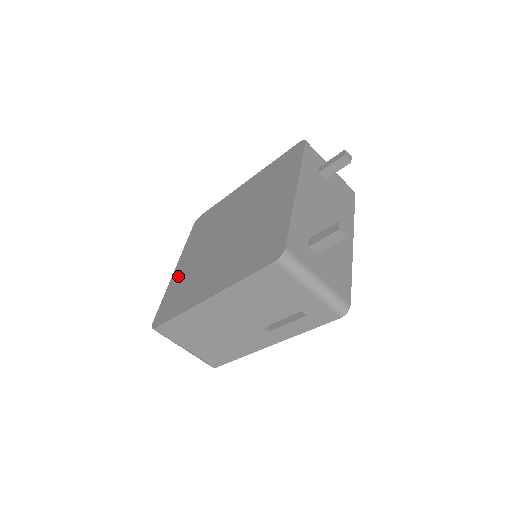
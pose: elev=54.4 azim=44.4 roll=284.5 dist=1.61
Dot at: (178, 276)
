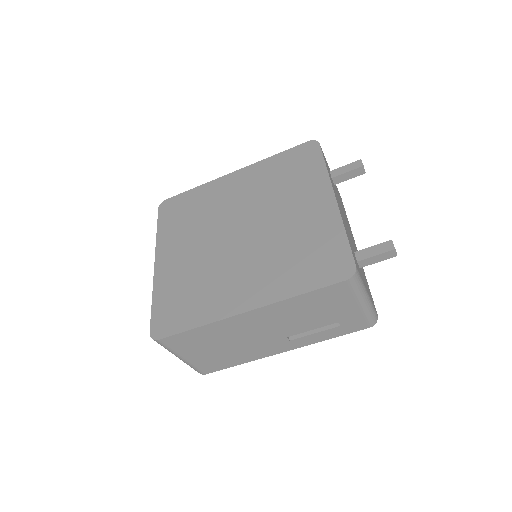
Dot at: (168, 275)
